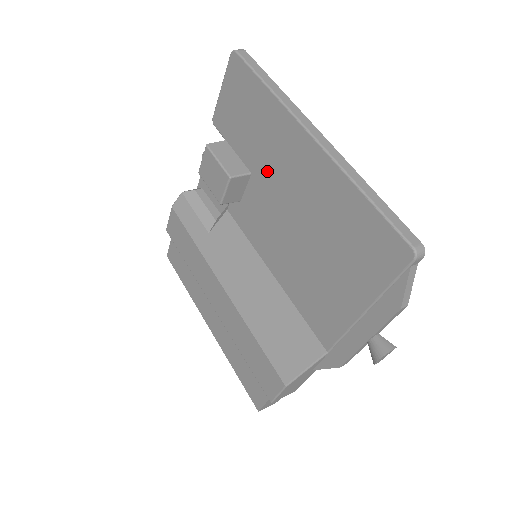
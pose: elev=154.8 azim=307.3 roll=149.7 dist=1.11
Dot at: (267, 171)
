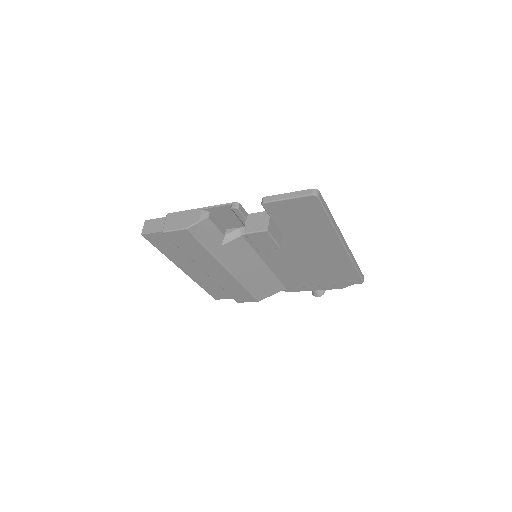
Dot at: (299, 240)
